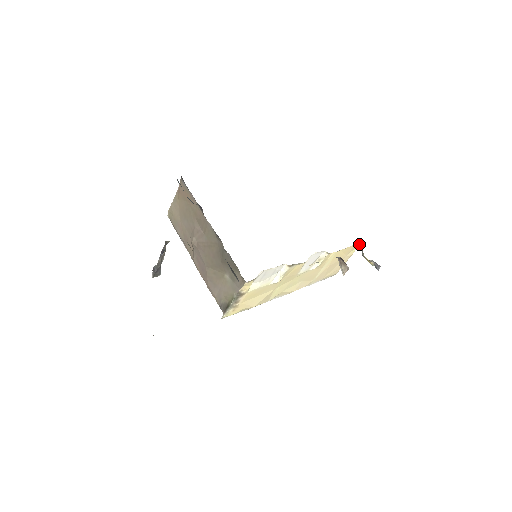
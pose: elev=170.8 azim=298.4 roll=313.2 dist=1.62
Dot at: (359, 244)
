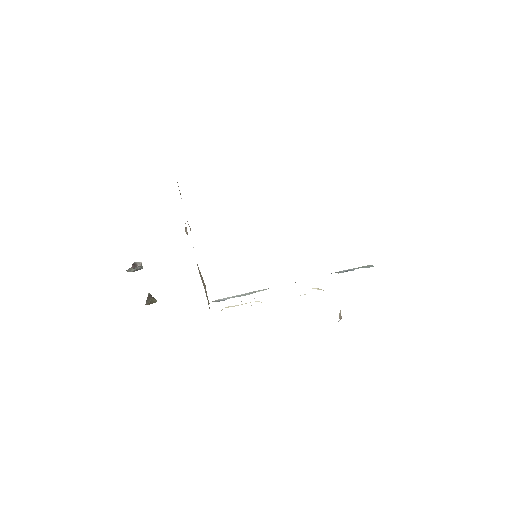
Dot at: occluded
